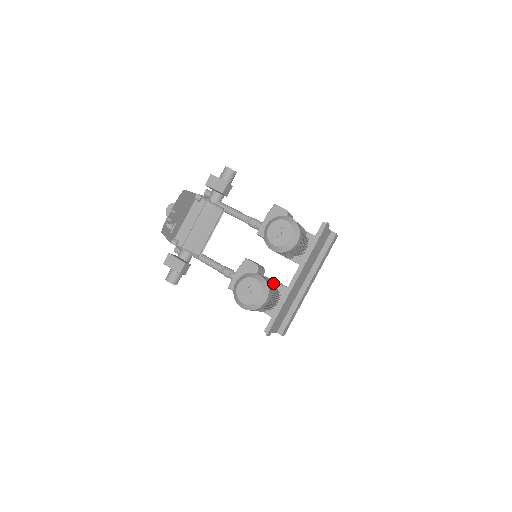
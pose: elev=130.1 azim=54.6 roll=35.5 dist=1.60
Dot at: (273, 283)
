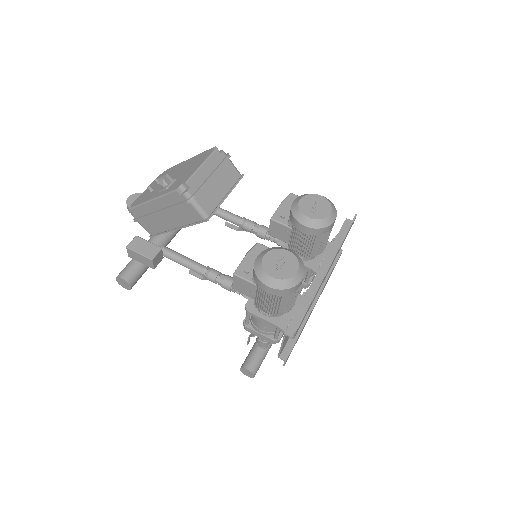
Dot at: occluded
